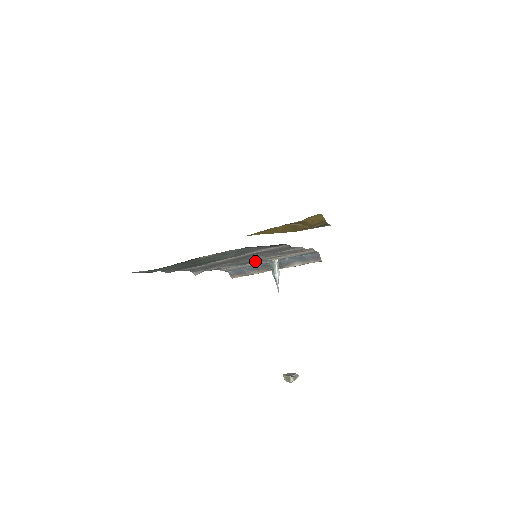
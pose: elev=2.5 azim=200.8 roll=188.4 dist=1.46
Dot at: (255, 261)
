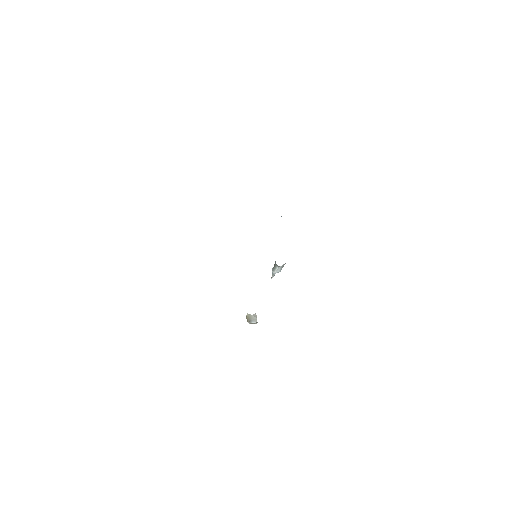
Dot at: occluded
